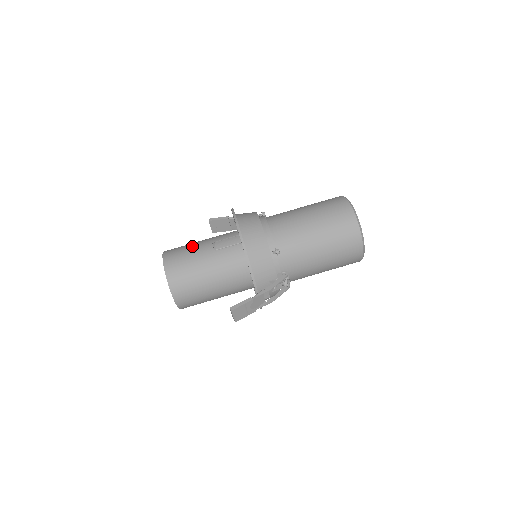
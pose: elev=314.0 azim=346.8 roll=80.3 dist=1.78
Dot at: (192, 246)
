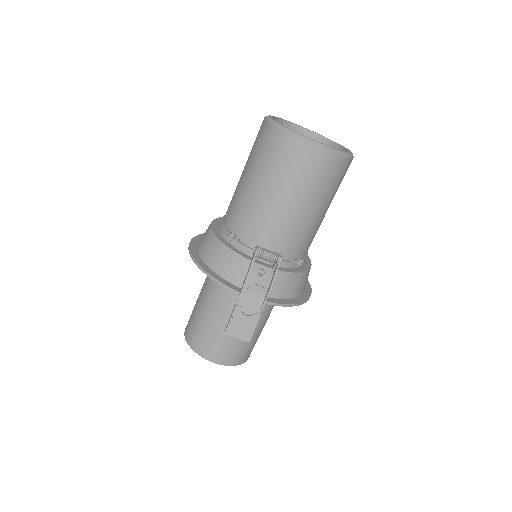
Dot at: occluded
